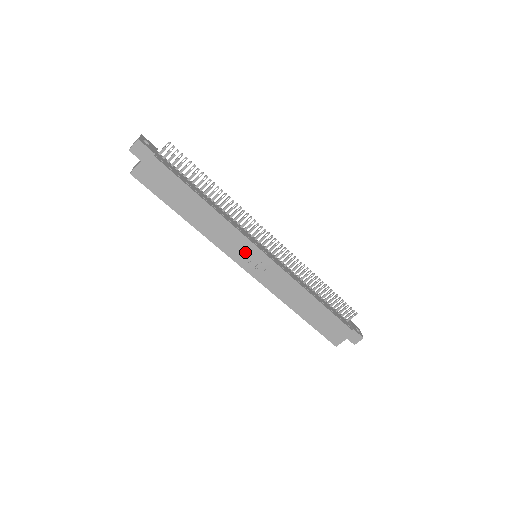
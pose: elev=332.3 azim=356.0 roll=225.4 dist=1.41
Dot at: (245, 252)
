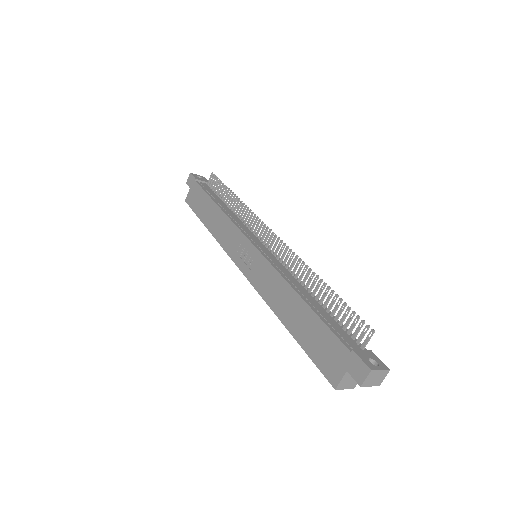
Dot at: (240, 247)
